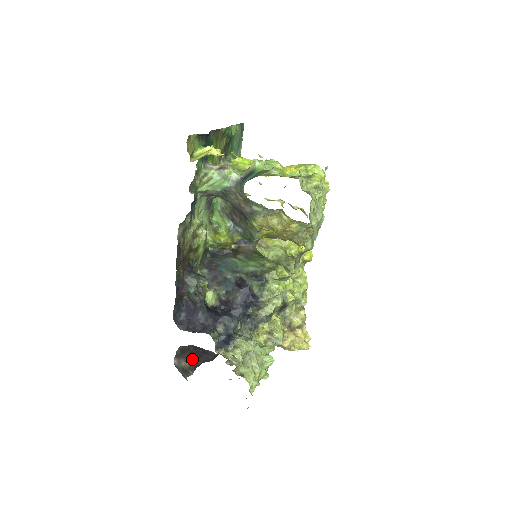
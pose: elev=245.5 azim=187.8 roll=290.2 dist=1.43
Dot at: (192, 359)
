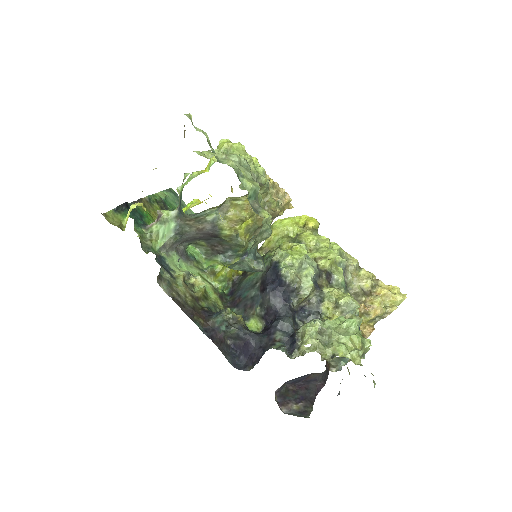
Dot at: (301, 397)
